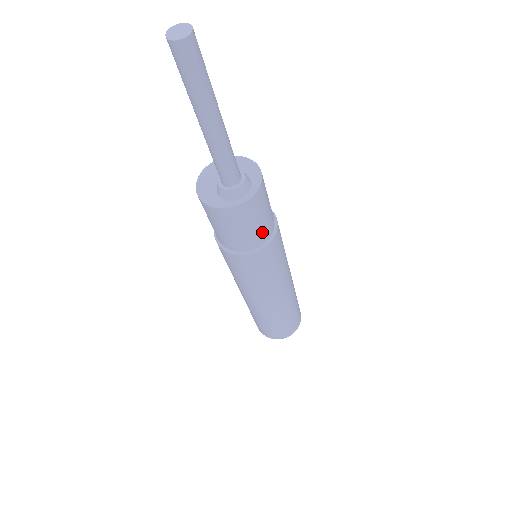
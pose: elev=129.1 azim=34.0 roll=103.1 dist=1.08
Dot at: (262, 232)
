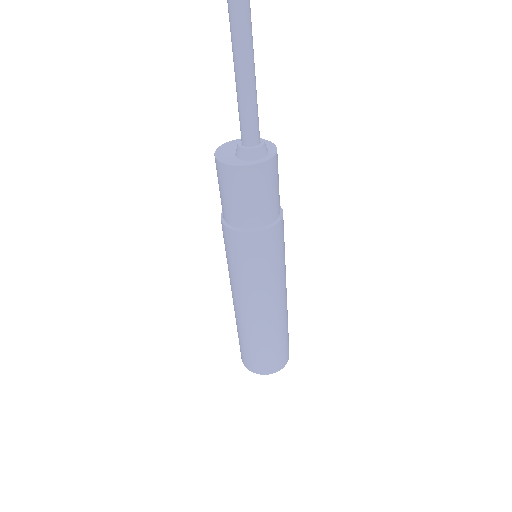
Dot at: (273, 207)
